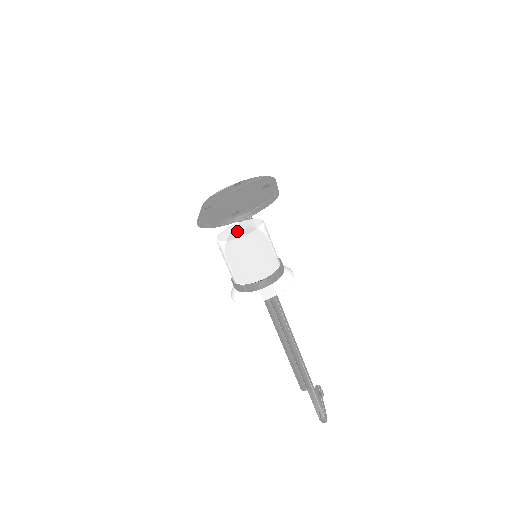
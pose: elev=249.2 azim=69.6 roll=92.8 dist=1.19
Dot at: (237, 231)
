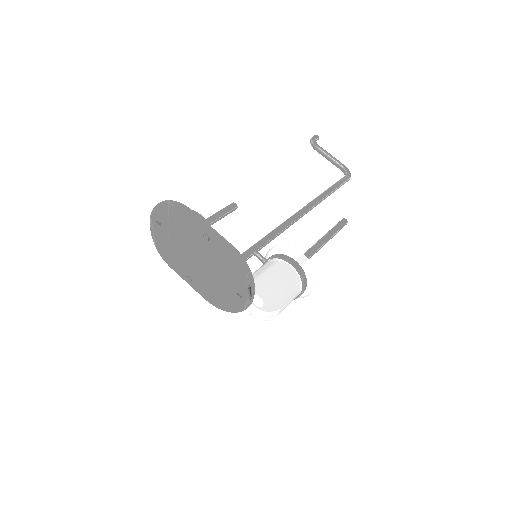
Dot at: (258, 305)
